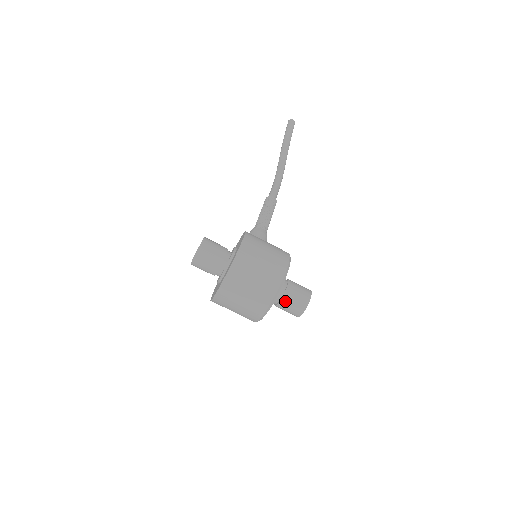
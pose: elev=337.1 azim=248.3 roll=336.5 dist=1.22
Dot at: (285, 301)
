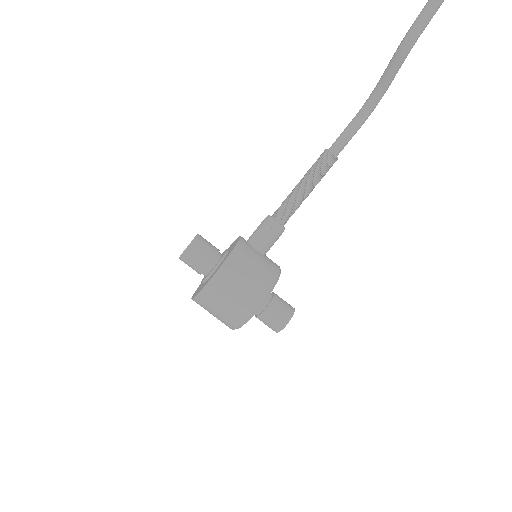
Dot at: (259, 319)
